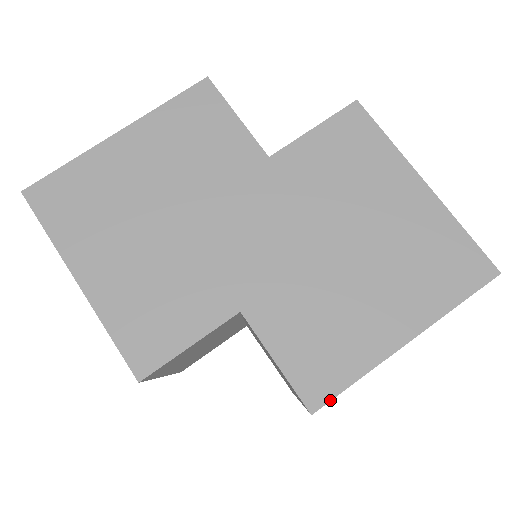
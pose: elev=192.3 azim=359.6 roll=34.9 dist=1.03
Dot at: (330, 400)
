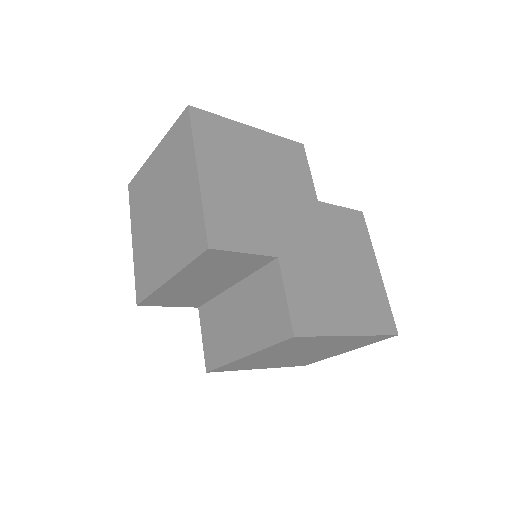
Dot at: (306, 336)
